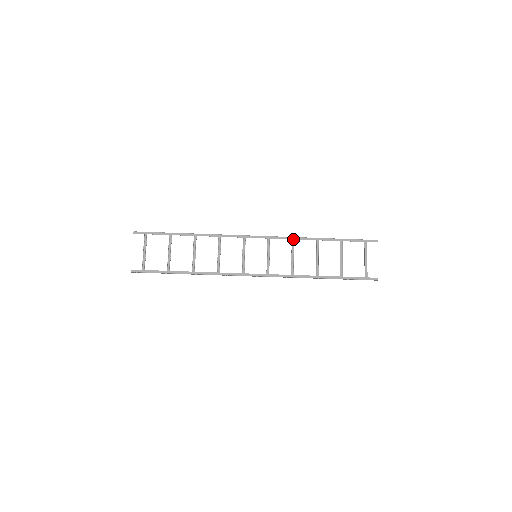
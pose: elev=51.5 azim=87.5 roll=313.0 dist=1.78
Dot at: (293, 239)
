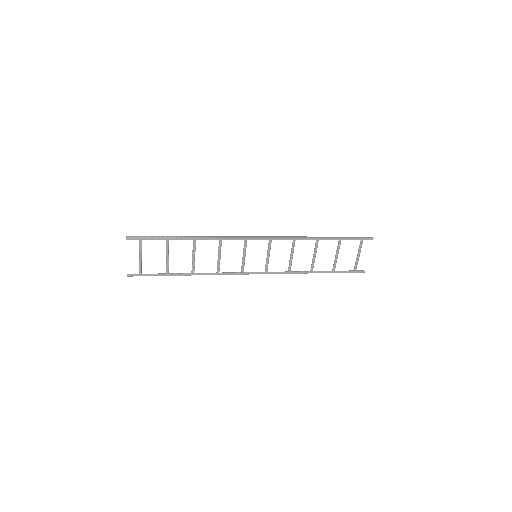
Dot at: (294, 240)
